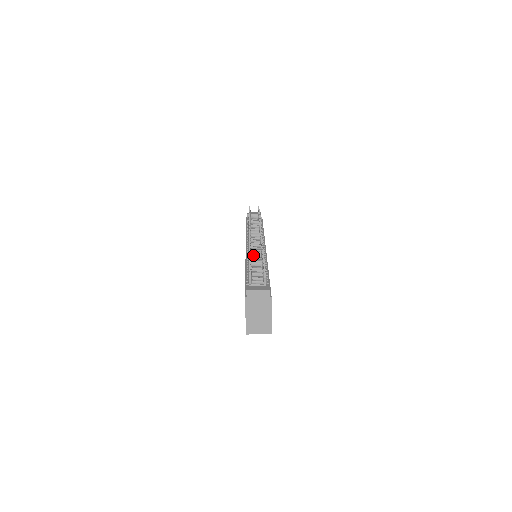
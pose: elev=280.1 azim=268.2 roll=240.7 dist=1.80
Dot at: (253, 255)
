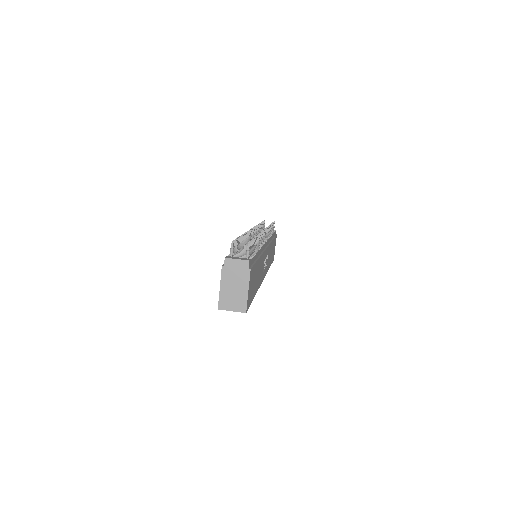
Dot at: occluded
